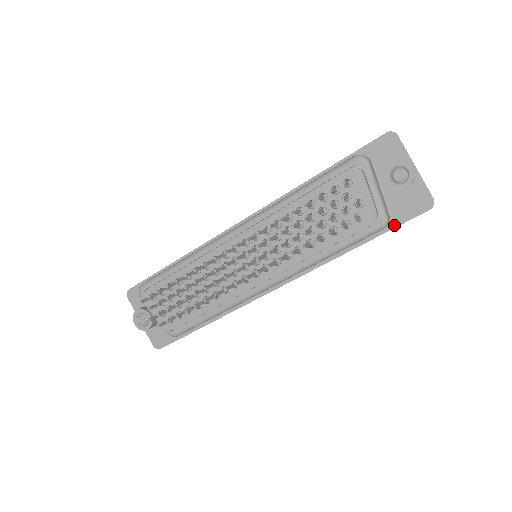
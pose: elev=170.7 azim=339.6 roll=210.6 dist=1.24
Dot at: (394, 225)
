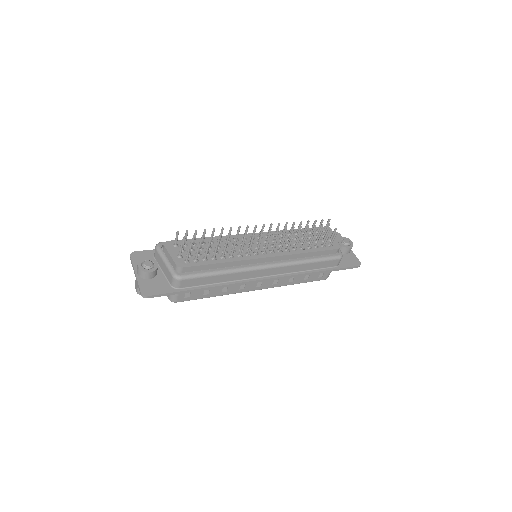
Dot at: (341, 267)
